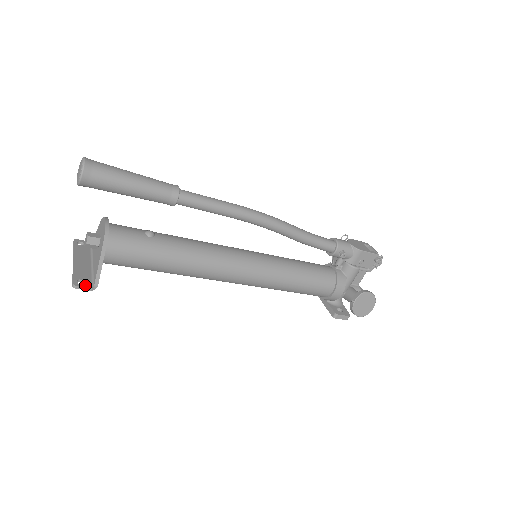
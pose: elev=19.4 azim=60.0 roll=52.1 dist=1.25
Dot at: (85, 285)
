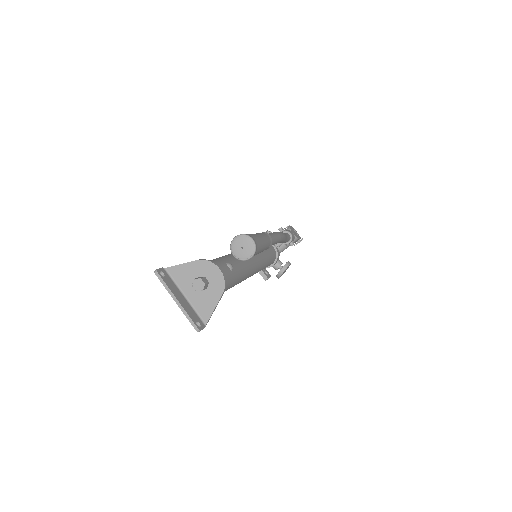
Dot at: (202, 326)
